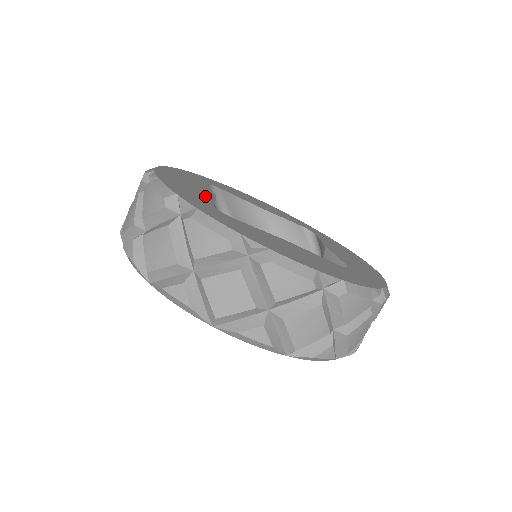
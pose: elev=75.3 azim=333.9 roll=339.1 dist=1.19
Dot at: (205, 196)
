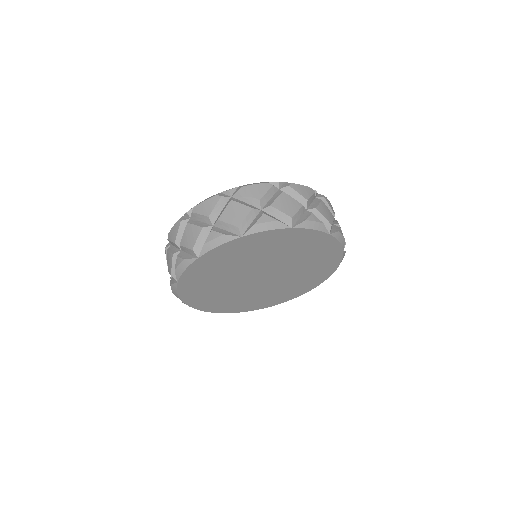
Dot at: occluded
